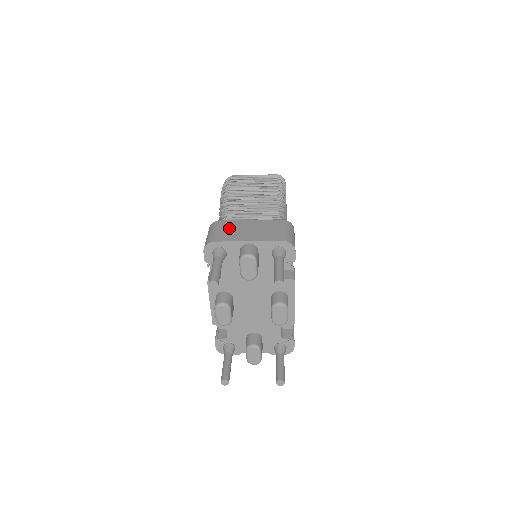
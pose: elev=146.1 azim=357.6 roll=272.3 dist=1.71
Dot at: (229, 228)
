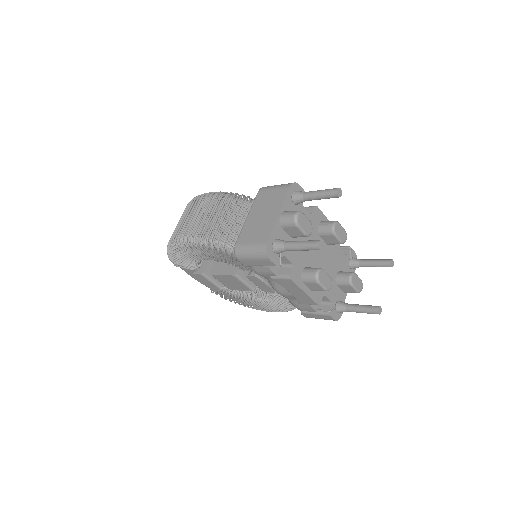
Dot at: (252, 233)
